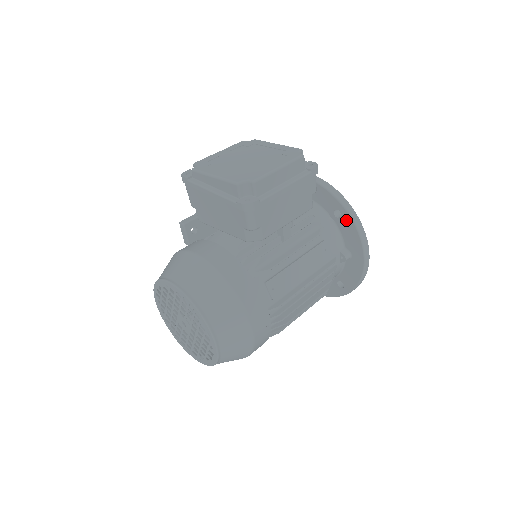
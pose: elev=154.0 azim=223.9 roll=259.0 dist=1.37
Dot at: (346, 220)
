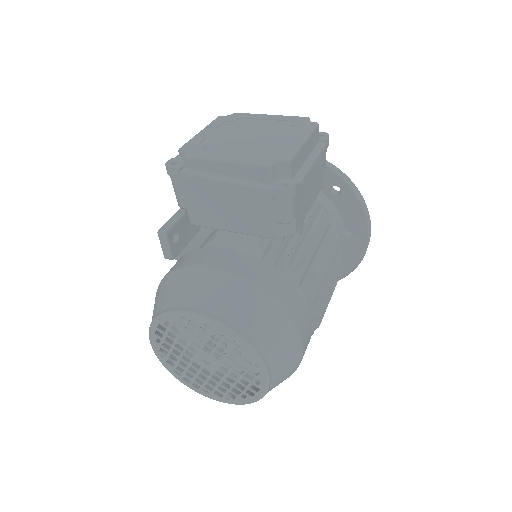
Dot at: (347, 196)
